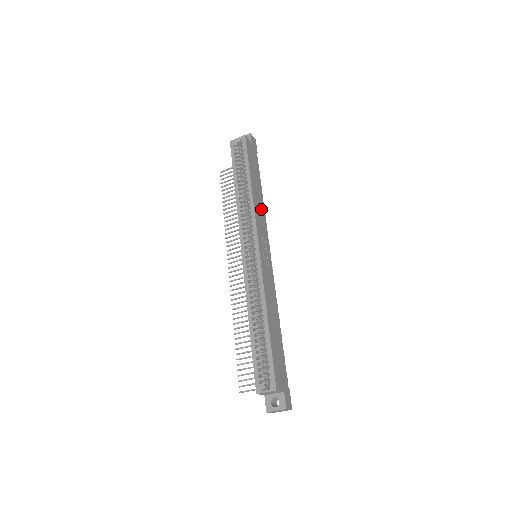
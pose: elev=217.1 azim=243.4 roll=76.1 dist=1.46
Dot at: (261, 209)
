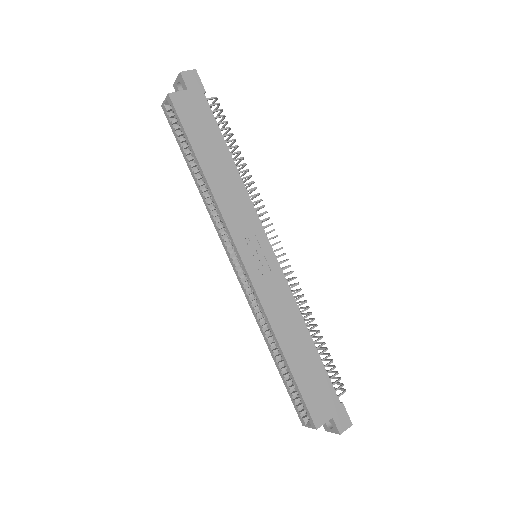
Dot at: (236, 192)
